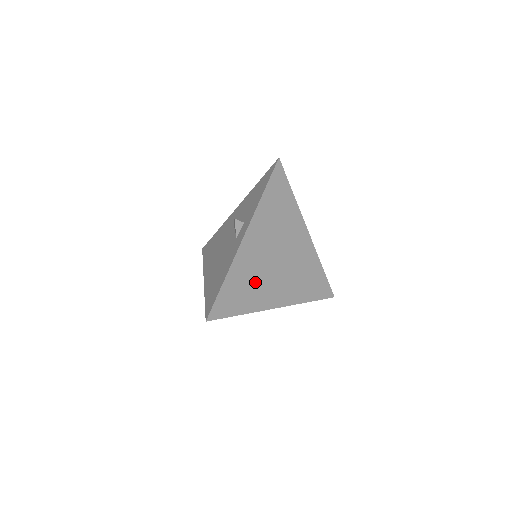
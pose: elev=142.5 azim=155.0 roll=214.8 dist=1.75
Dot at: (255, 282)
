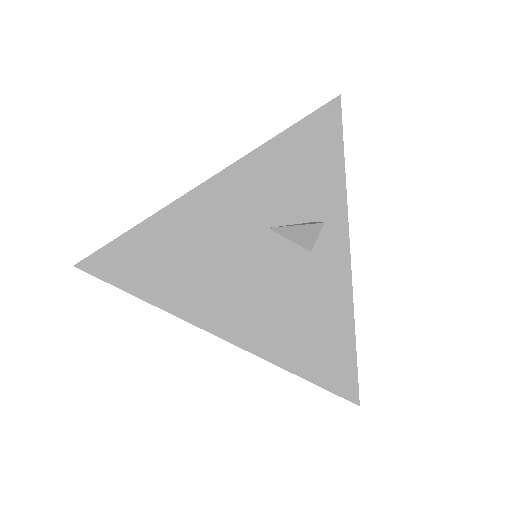
Dot at: occluded
